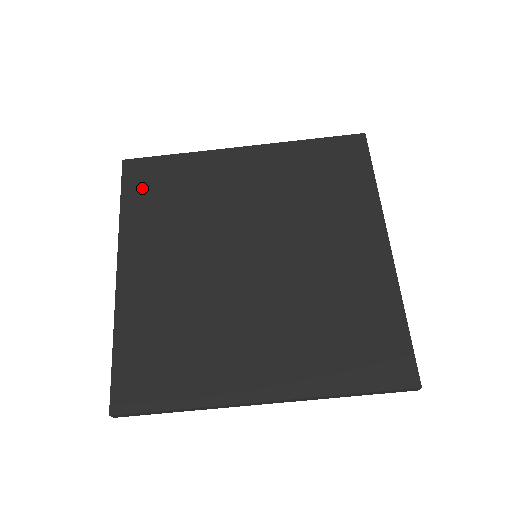
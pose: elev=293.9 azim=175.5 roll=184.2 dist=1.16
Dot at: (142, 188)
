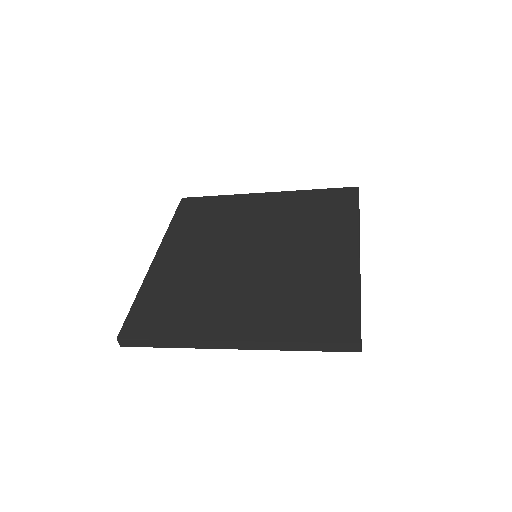
Dot at: (189, 213)
